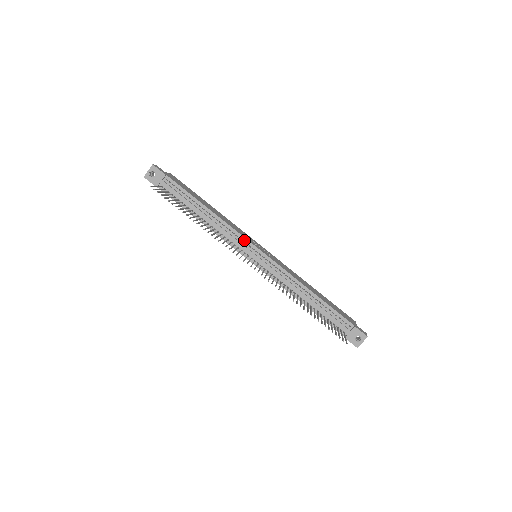
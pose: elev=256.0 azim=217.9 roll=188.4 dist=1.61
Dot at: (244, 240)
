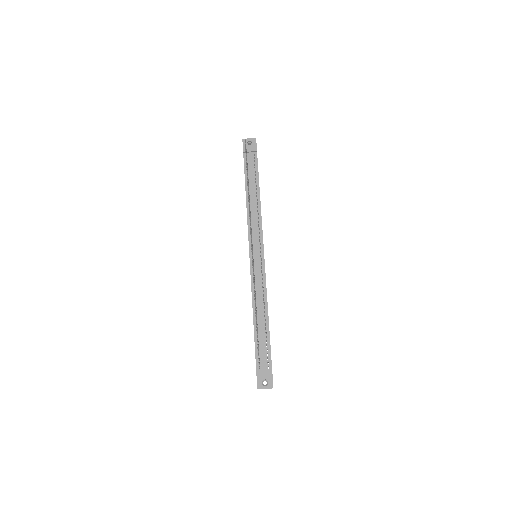
Dot at: (261, 236)
